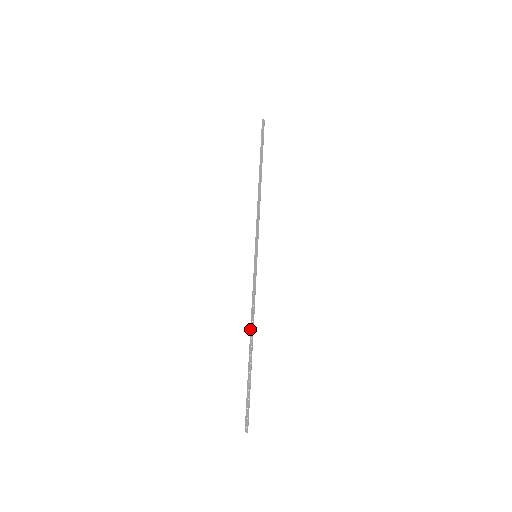
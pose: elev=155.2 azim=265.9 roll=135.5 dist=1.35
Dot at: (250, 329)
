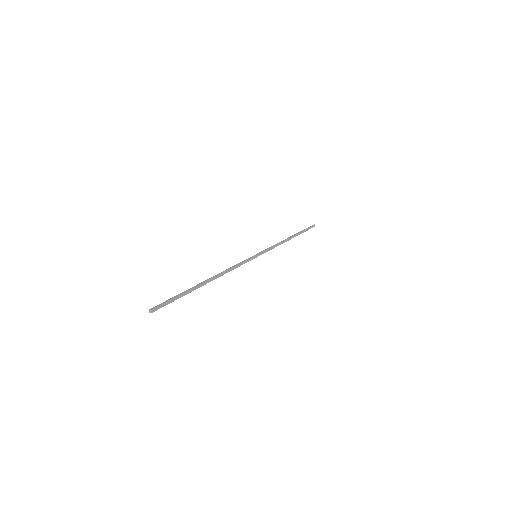
Dot at: (215, 275)
